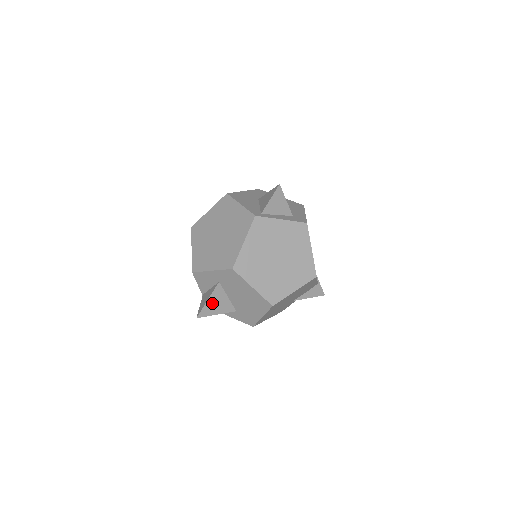
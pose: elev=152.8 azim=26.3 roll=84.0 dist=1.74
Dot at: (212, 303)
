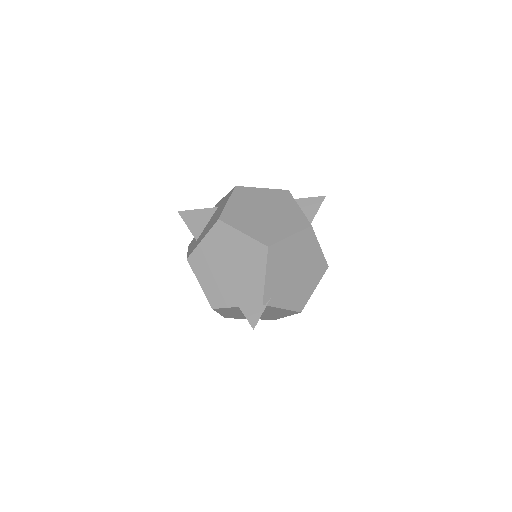
Dot at: (196, 215)
